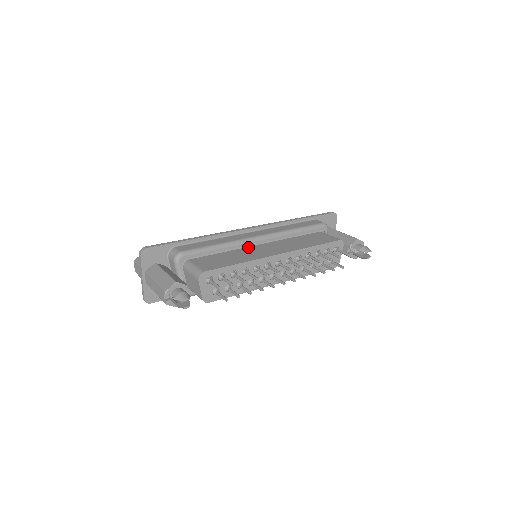
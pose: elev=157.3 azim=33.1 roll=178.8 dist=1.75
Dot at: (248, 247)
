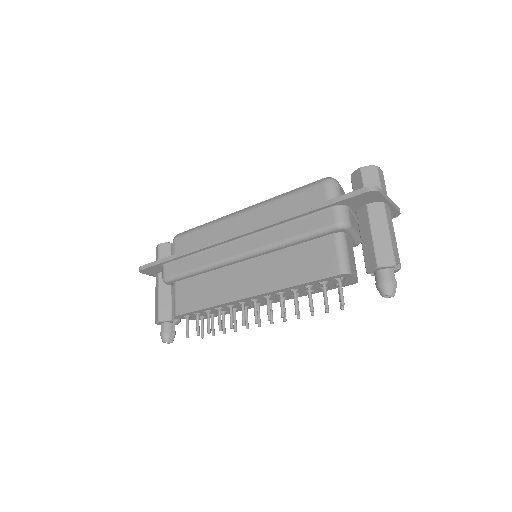
Dot at: (230, 266)
